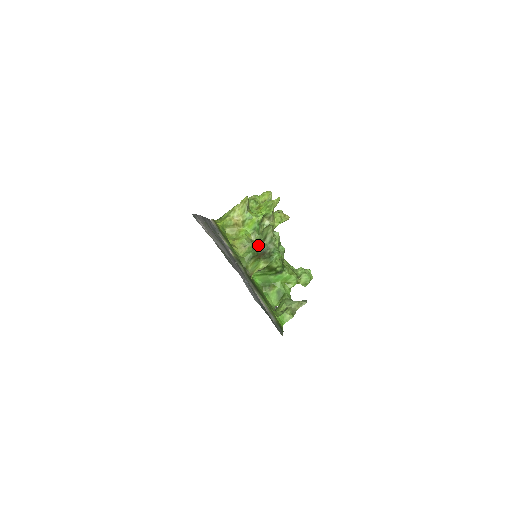
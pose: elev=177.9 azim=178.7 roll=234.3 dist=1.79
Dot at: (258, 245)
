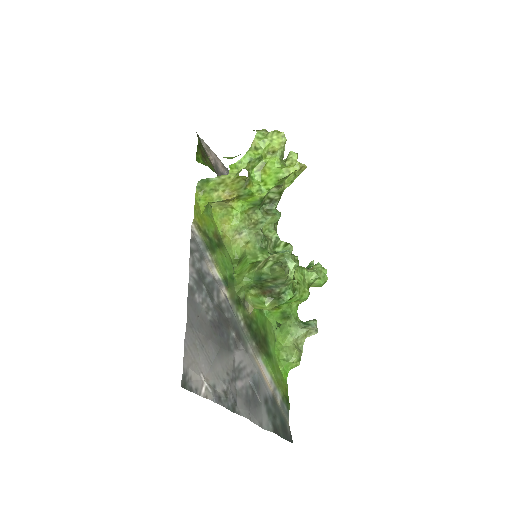
Dot at: (264, 280)
